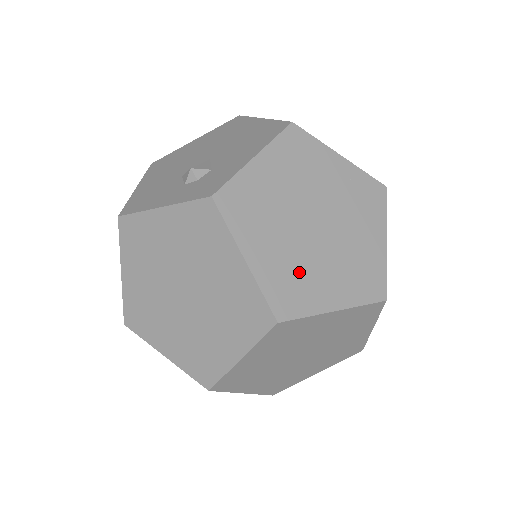
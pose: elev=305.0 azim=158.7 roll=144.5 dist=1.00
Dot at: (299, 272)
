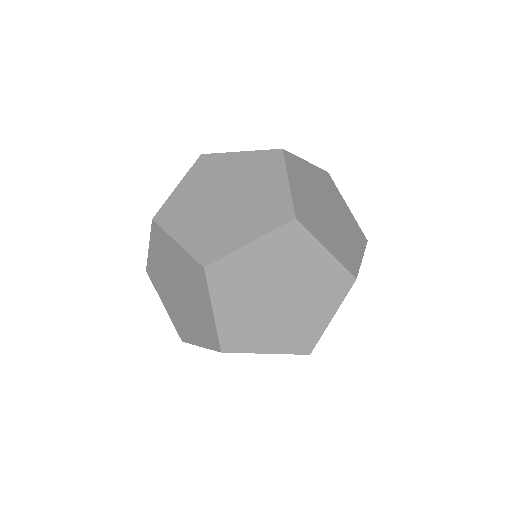
Dot at: (314, 215)
